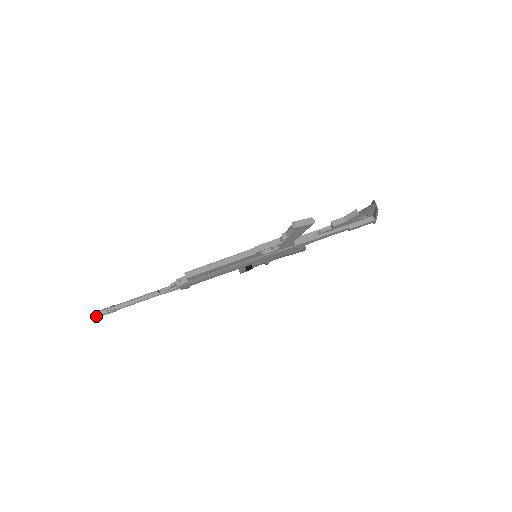
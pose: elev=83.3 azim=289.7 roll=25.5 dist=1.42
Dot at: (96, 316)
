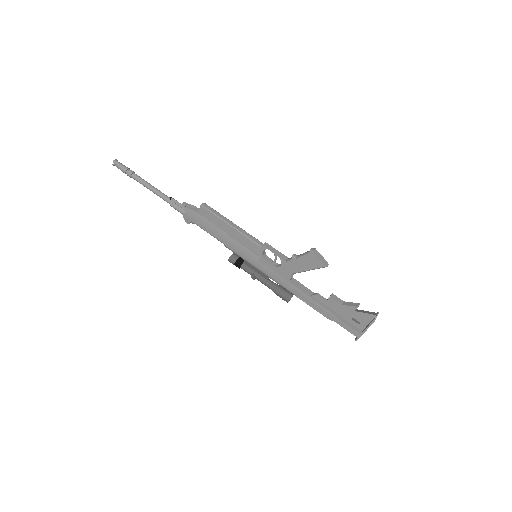
Dot at: (117, 163)
